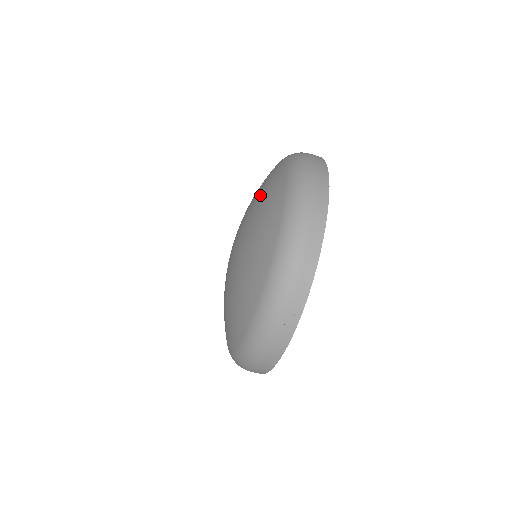
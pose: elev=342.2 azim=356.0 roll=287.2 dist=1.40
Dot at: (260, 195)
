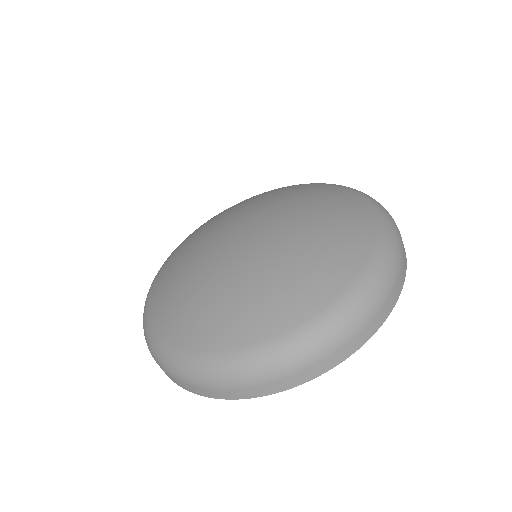
Dot at: (323, 231)
